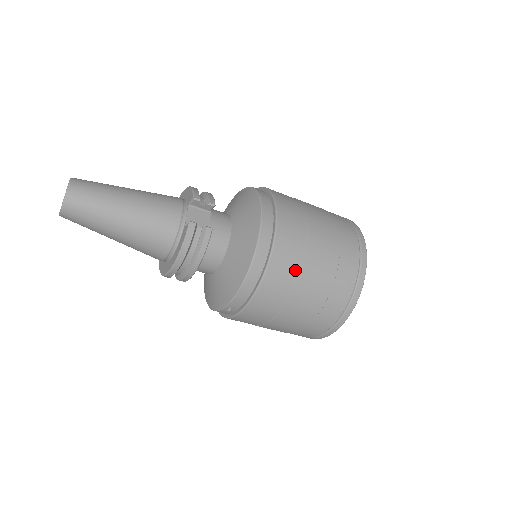
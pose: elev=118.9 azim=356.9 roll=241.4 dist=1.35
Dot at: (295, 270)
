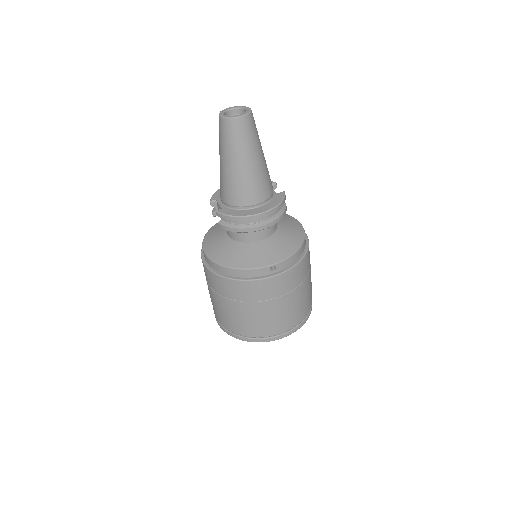
Dot at: (309, 265)
